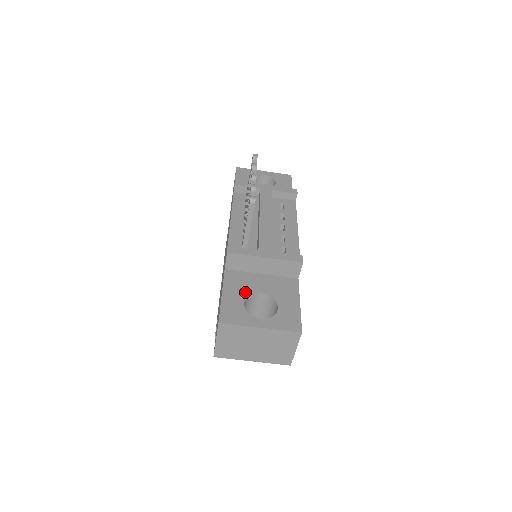
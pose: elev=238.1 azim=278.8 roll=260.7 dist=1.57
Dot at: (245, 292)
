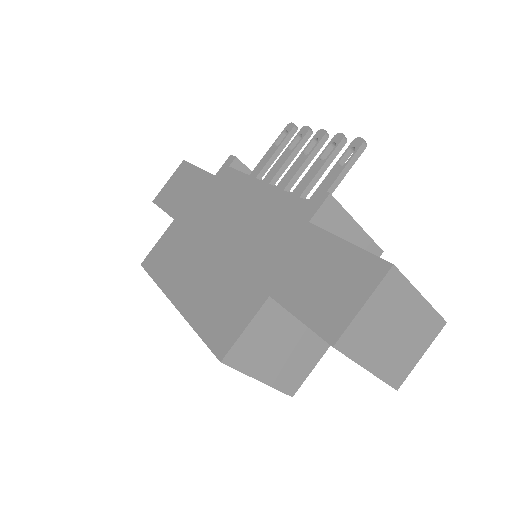
Dot at: occluded
